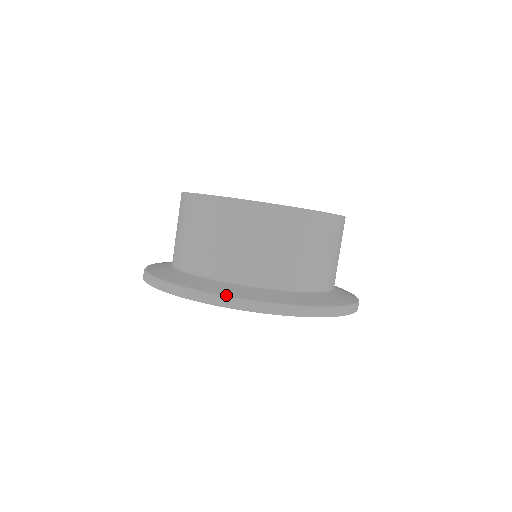
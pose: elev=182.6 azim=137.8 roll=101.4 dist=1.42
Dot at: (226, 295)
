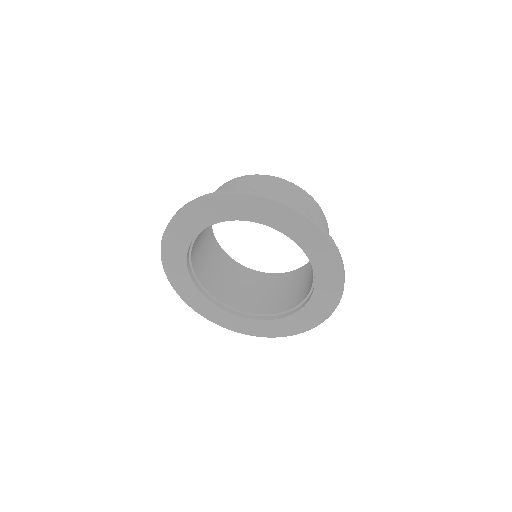
Dot at: (325, 230)
